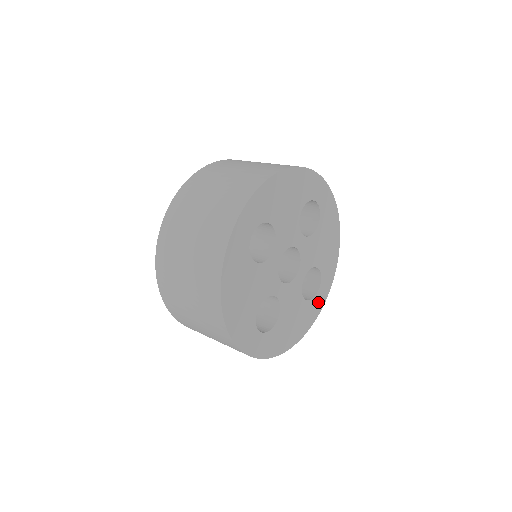
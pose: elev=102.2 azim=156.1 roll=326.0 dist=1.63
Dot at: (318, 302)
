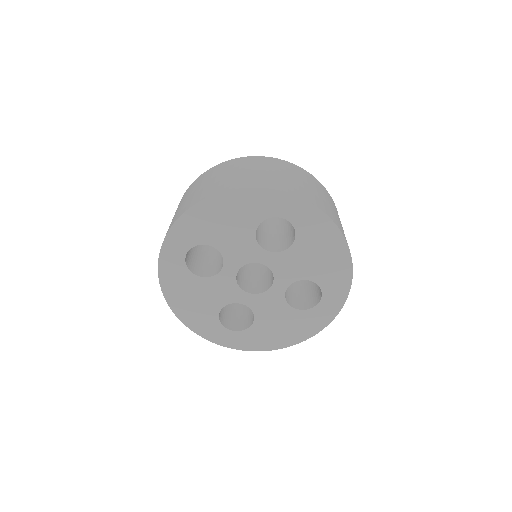
Dot at: (324, 312)
